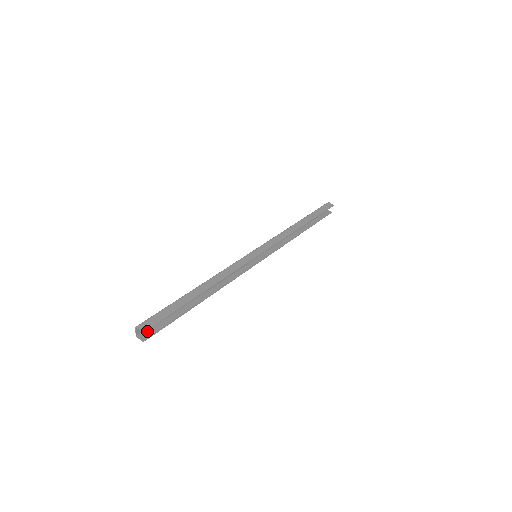
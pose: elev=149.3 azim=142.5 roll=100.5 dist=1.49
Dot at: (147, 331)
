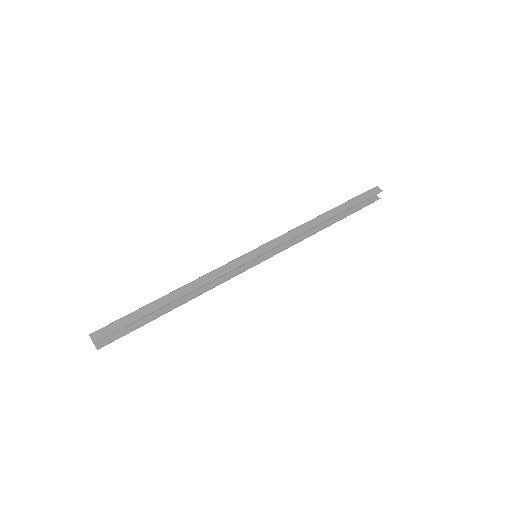
Dot at: (105, 337)
